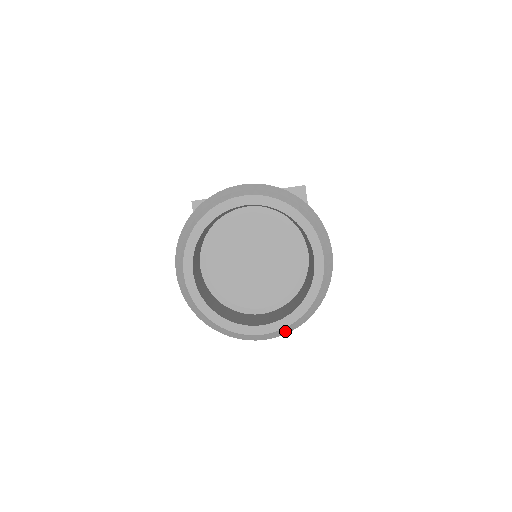
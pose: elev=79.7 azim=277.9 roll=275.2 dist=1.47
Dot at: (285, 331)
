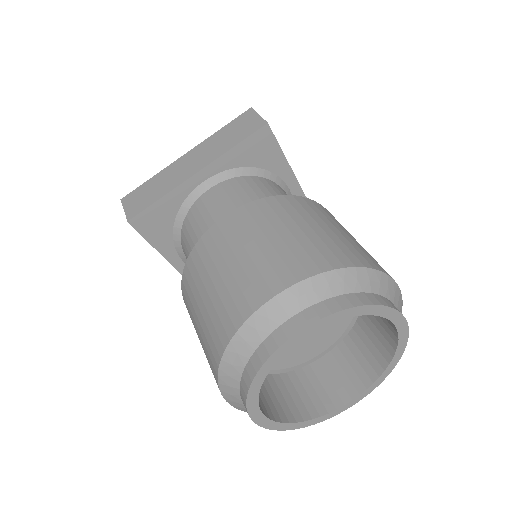
Dot at: occluded
